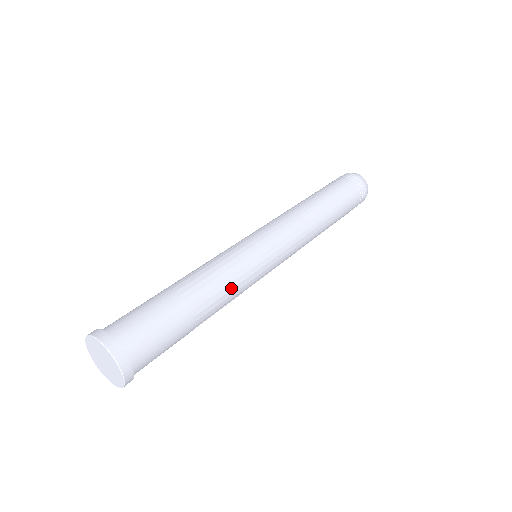
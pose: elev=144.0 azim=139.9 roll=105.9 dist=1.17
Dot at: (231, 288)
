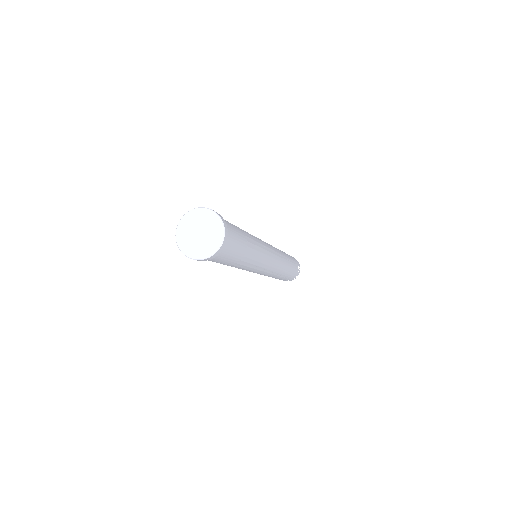
Dot at: (257, 241)
